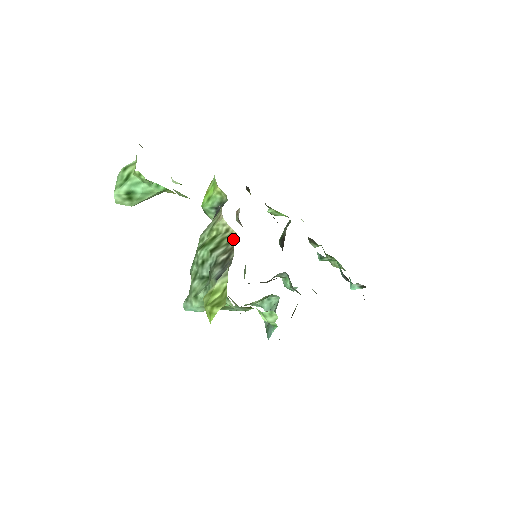
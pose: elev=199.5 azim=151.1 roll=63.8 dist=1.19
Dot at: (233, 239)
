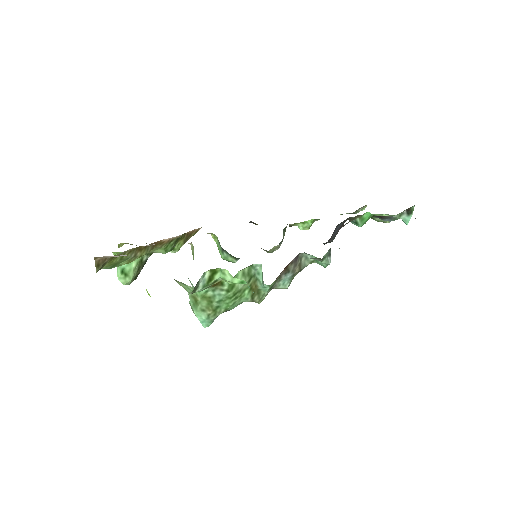
Dot at: occluded
